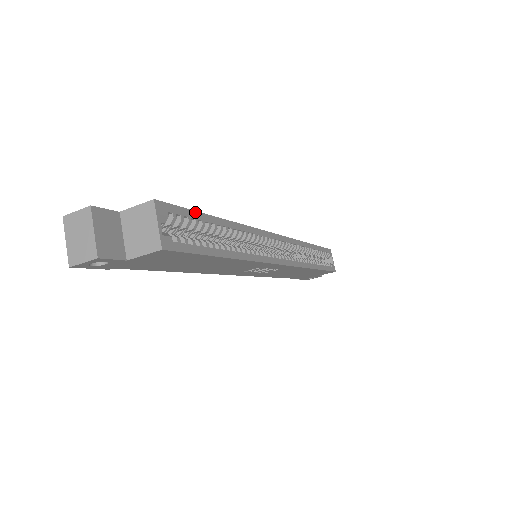
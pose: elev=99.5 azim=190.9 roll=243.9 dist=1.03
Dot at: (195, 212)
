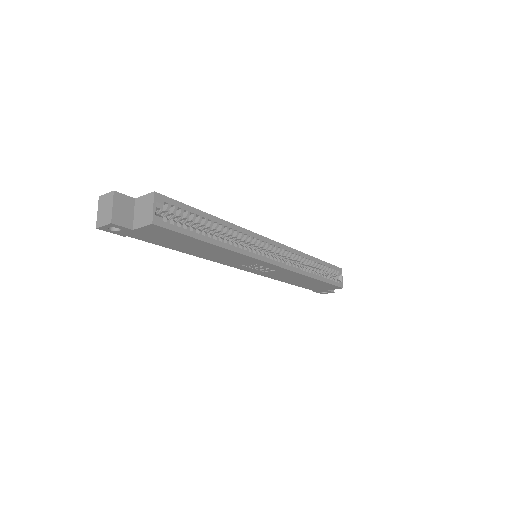
Dot at: (189, 207)
